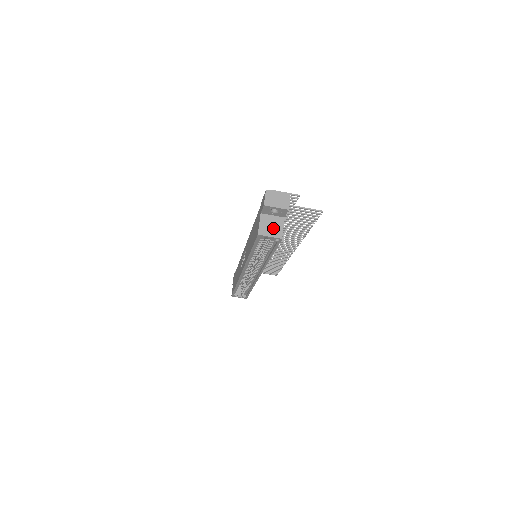
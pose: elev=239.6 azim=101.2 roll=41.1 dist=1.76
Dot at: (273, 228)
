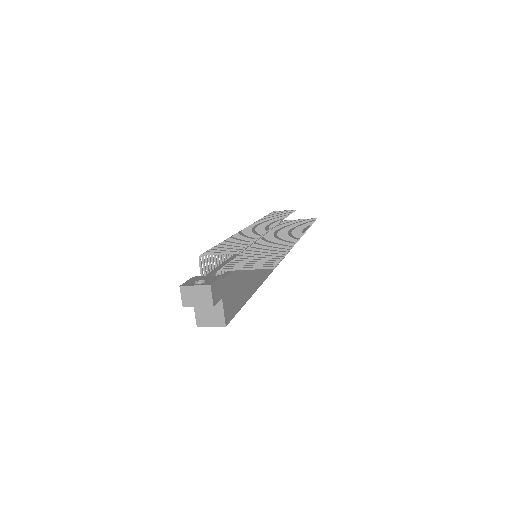
Dot at: (212, 315)
